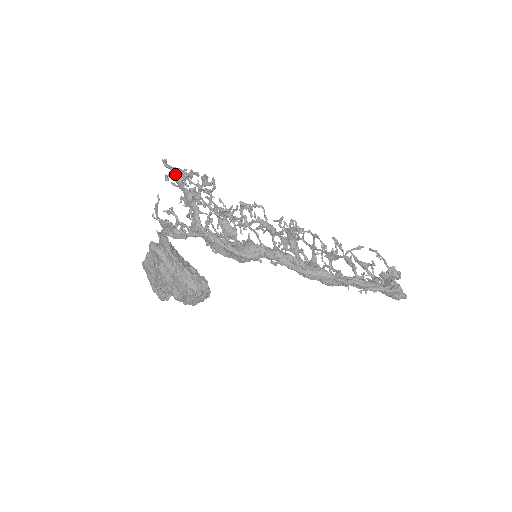
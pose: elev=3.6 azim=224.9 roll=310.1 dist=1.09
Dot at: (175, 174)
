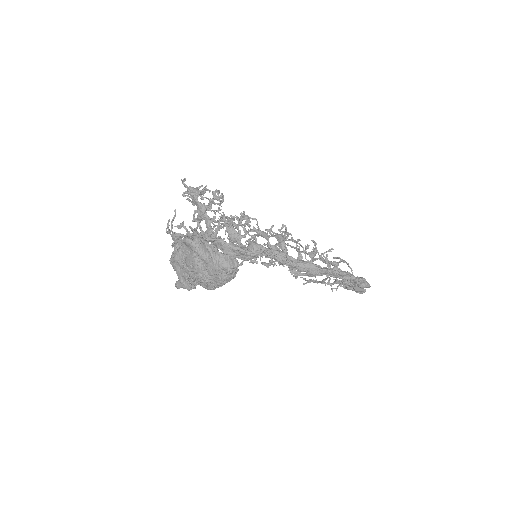
Dot at: (191, 191)
